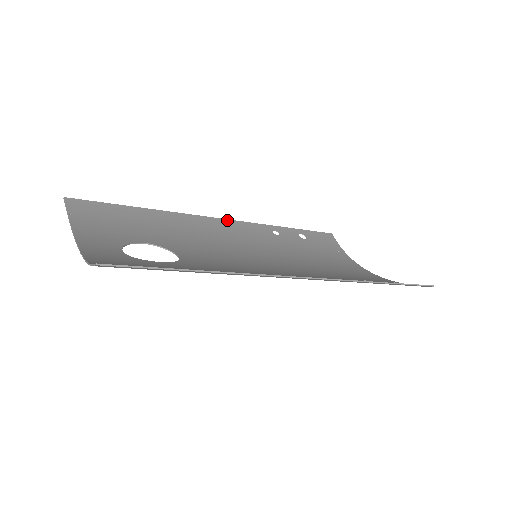
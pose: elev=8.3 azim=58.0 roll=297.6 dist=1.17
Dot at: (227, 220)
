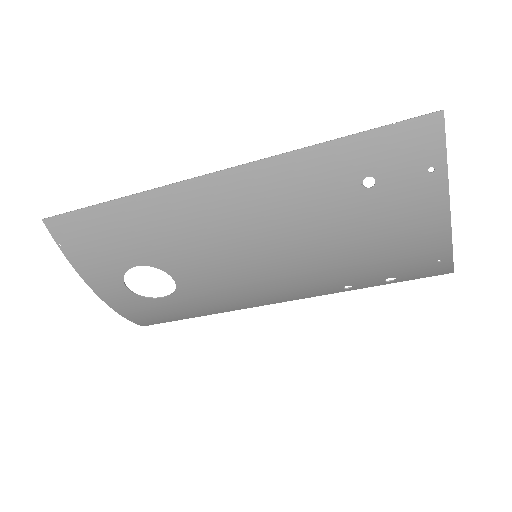
Dot at: (288, 300)
